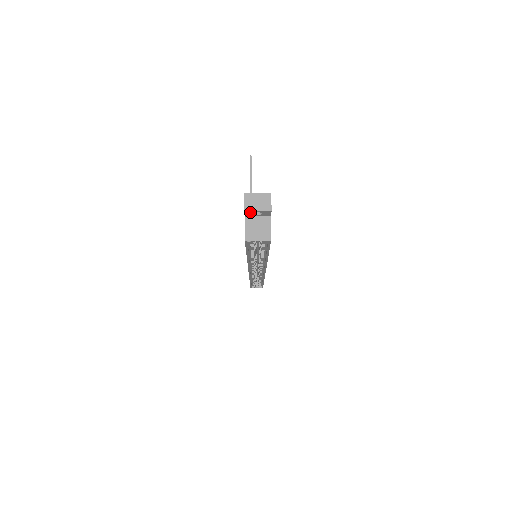
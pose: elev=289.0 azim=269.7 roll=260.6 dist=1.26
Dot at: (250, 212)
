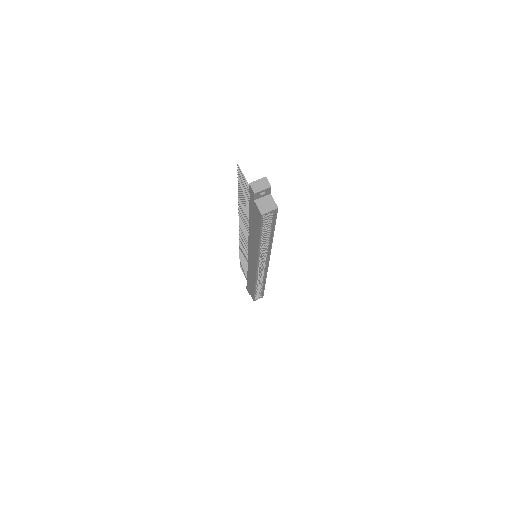
Dot at: (258, 194)
